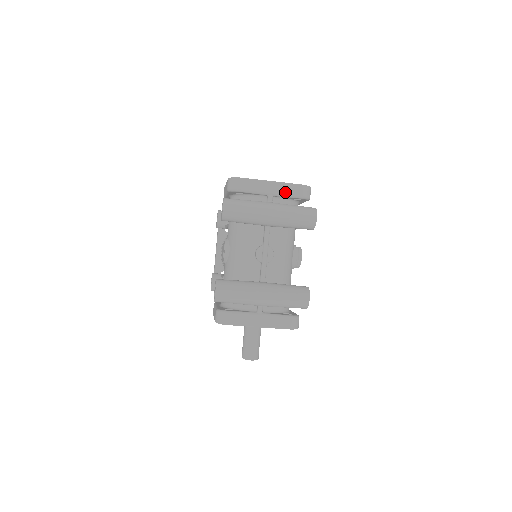
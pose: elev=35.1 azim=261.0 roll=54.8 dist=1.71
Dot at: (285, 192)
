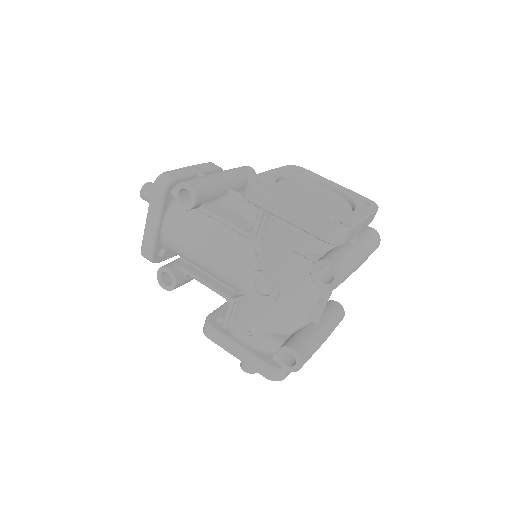
Dot at: (367, 224)
